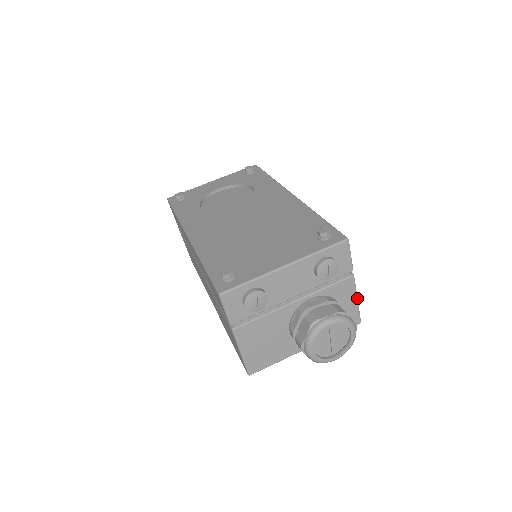
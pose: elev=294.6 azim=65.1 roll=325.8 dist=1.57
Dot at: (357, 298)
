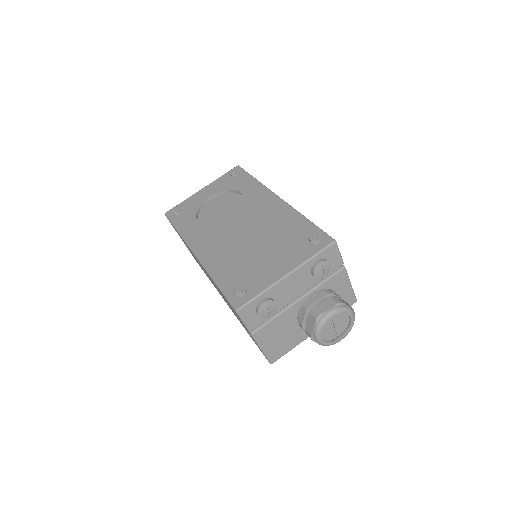
Dot at: occluded
